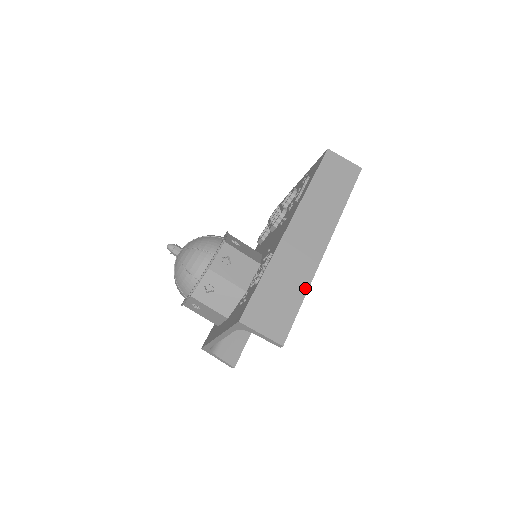
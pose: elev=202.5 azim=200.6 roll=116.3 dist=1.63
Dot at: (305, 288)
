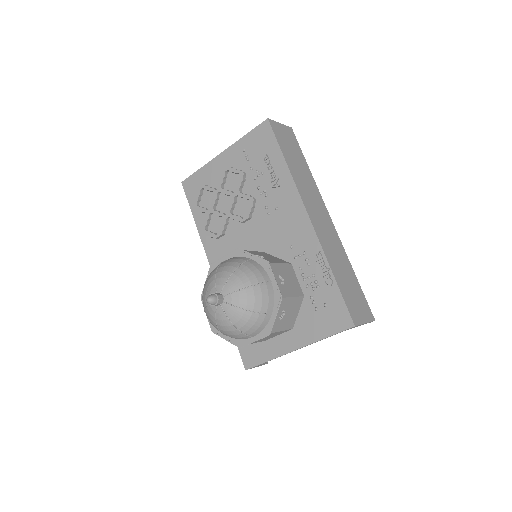
Dot at: (350, 265)
